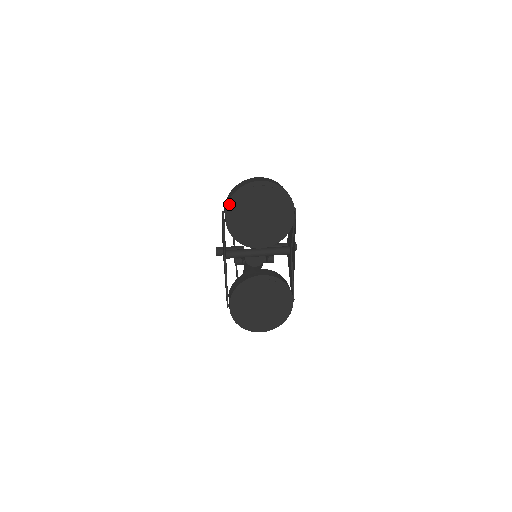
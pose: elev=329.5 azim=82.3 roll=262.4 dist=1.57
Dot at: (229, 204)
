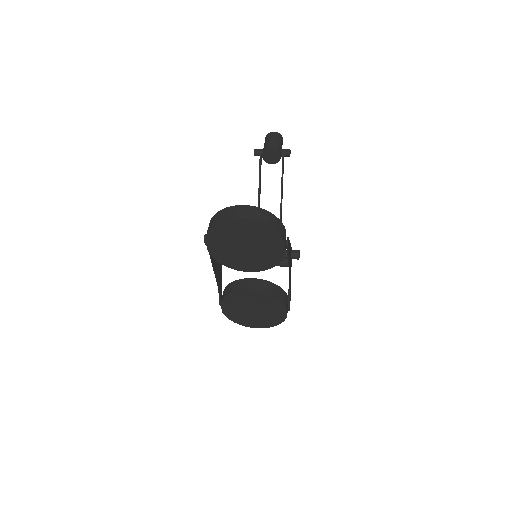
Dot at: (208, 235)
